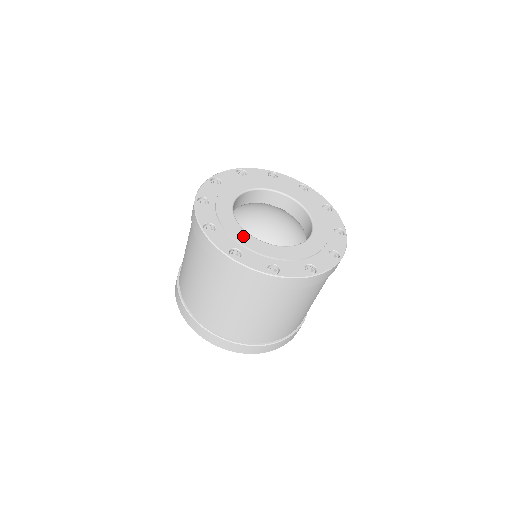
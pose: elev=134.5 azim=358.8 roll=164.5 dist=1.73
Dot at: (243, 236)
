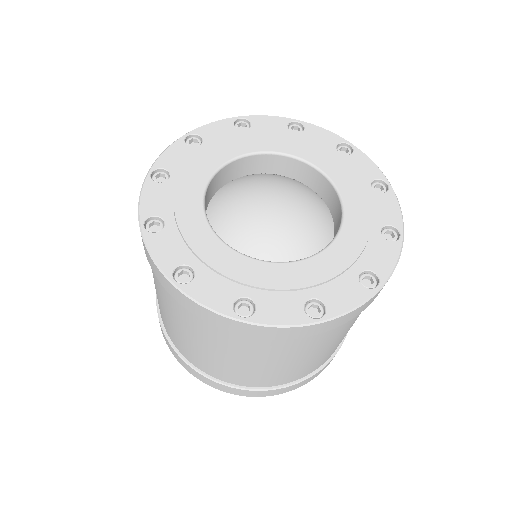
Dot at: (291, 274)
